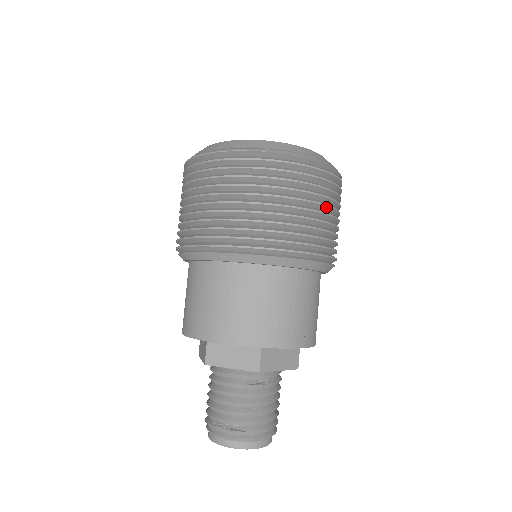
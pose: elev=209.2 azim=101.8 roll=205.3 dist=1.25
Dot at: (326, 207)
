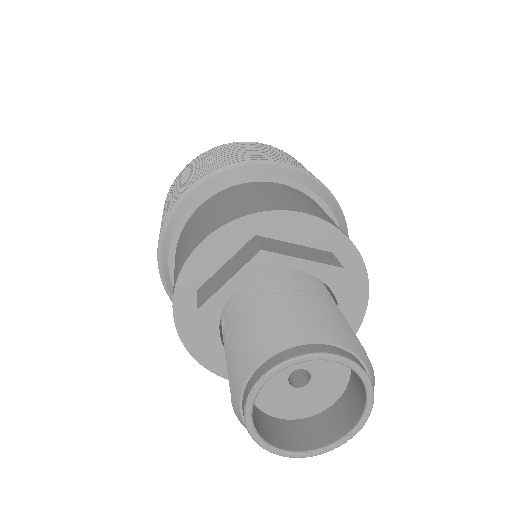
Dot at: occluded
